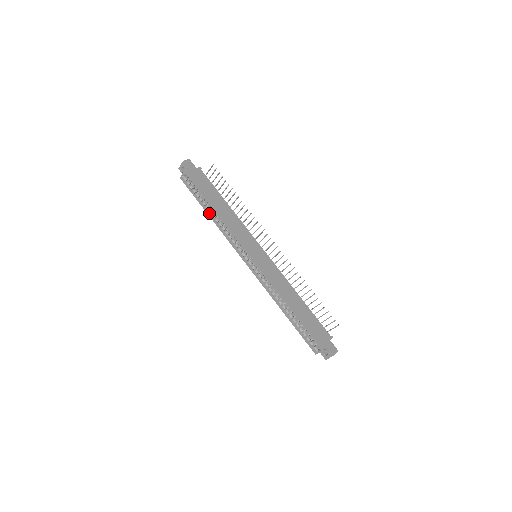
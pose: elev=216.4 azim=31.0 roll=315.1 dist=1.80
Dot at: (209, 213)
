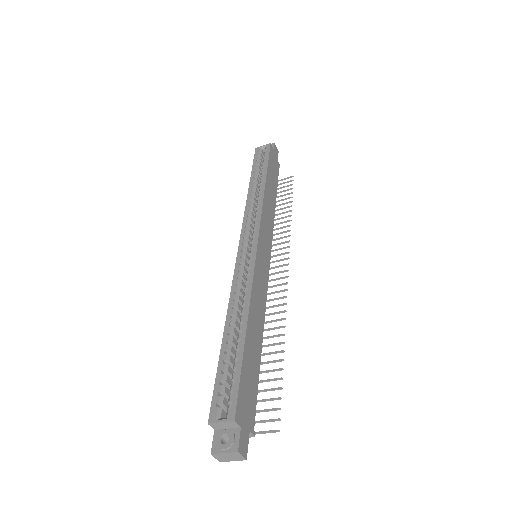
Dot at: (253, 183)
